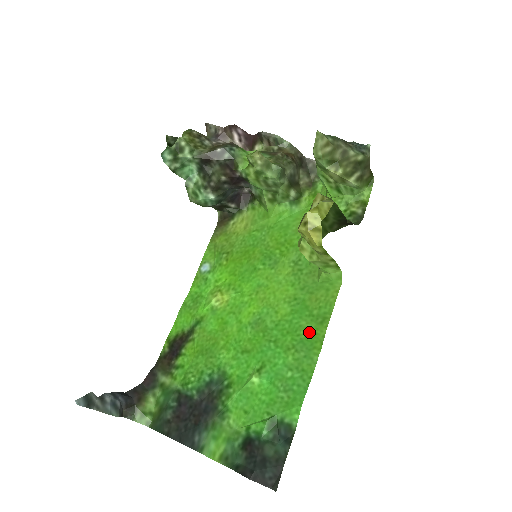
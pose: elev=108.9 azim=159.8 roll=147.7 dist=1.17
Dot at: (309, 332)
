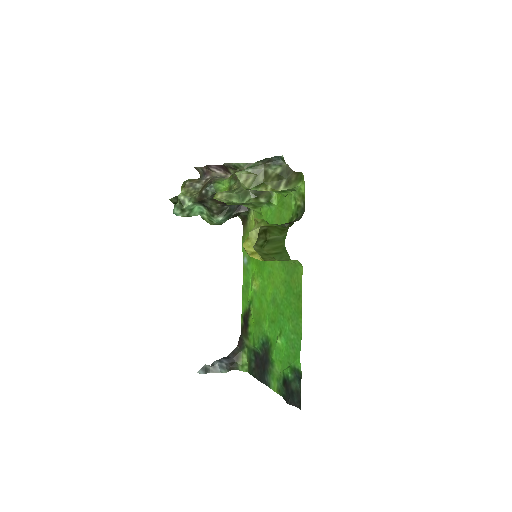
Dot at: (295, 306)
